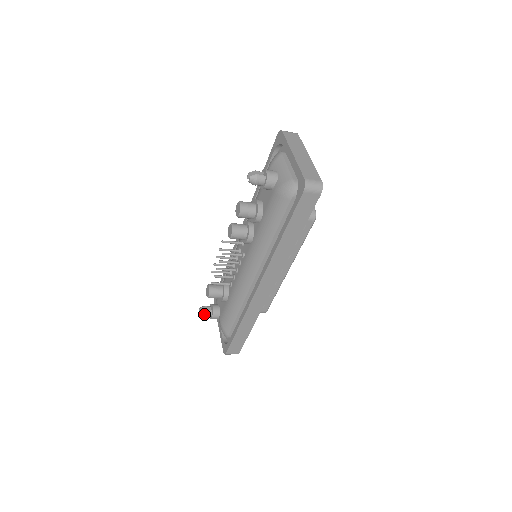
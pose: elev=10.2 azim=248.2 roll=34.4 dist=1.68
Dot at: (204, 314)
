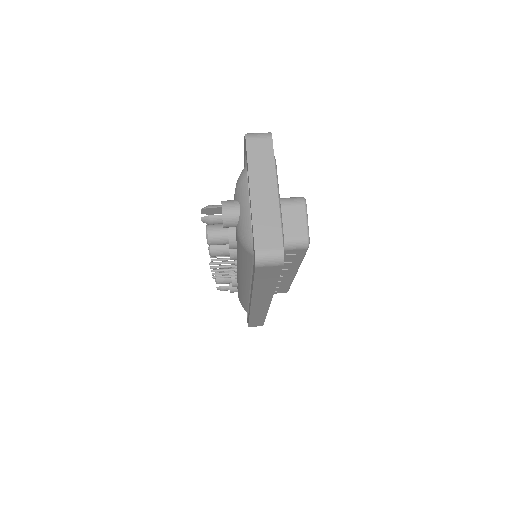
Dot at: (220, 290)
